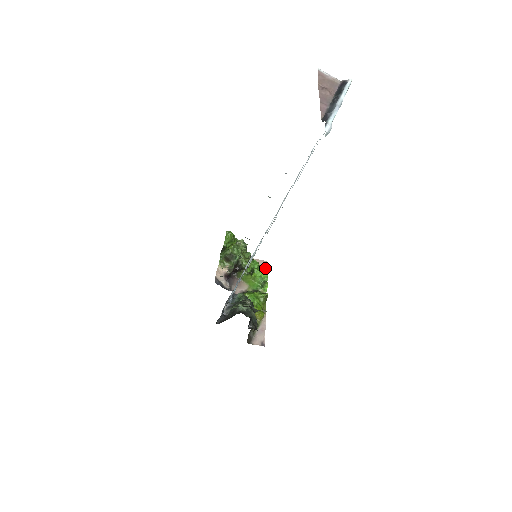
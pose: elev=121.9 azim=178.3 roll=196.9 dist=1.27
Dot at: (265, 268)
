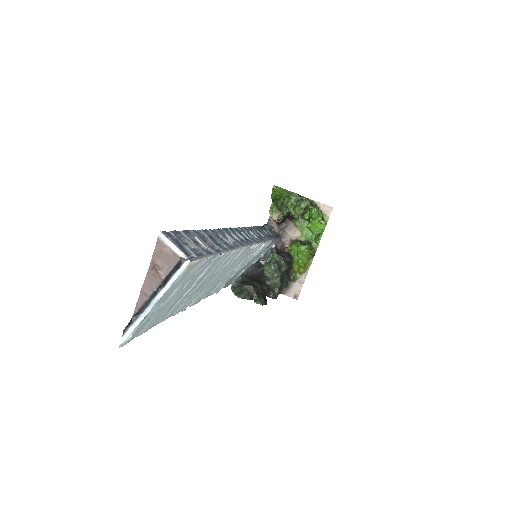
Dot at: (328, 216)
